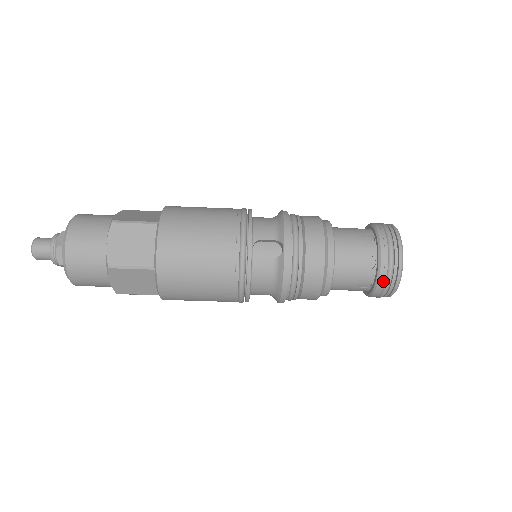
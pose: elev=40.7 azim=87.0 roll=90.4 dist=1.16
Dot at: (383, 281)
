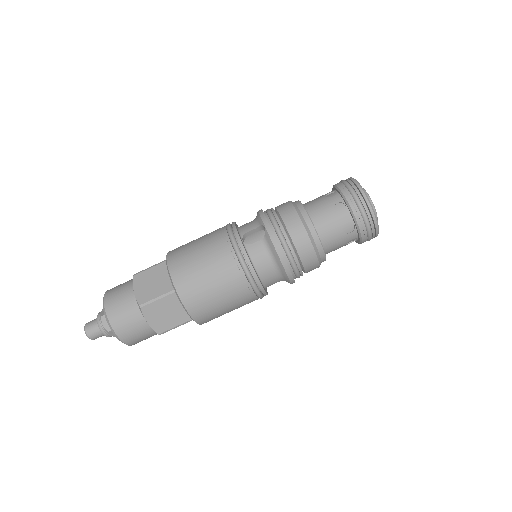
Dot at: (359, 215)
